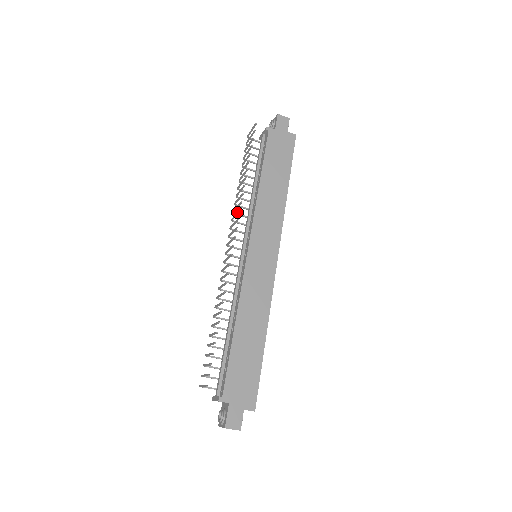
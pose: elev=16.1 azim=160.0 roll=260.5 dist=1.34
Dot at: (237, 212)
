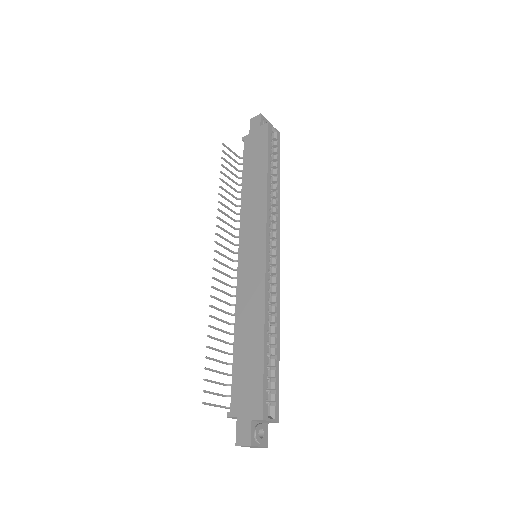
Dot at: occluded
